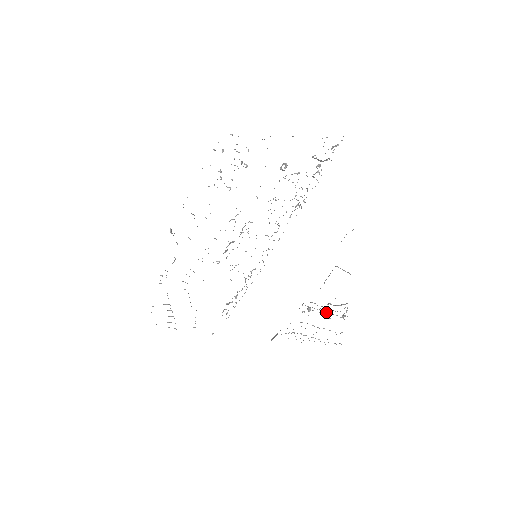
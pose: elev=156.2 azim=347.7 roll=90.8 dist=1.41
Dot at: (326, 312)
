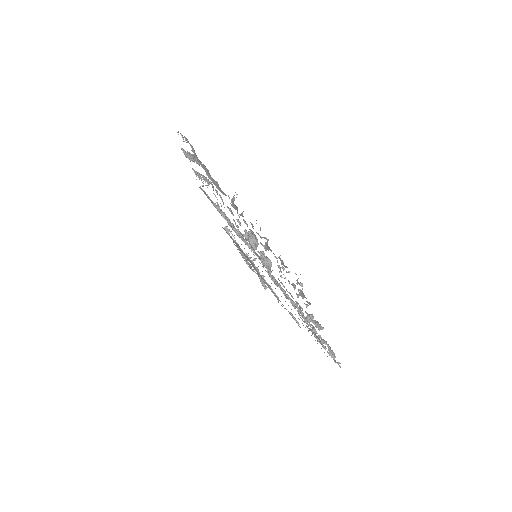
Dot at: occluded
